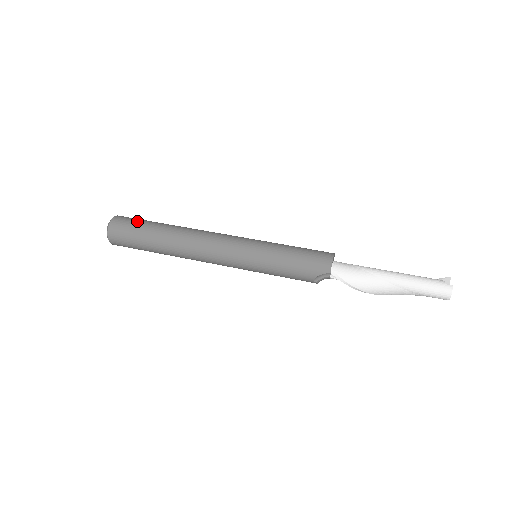
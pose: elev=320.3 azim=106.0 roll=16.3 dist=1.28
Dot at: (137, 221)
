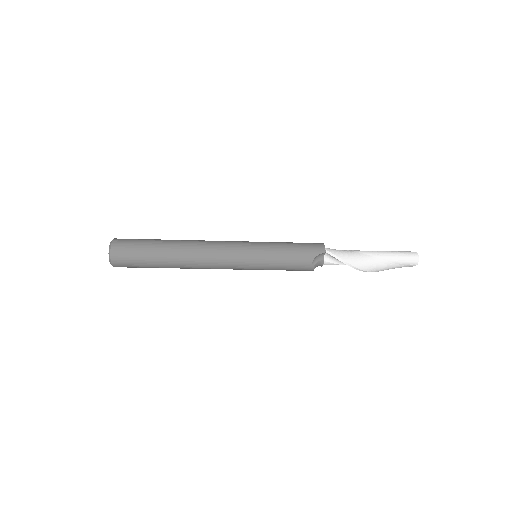
Dot at: (140, 239)
